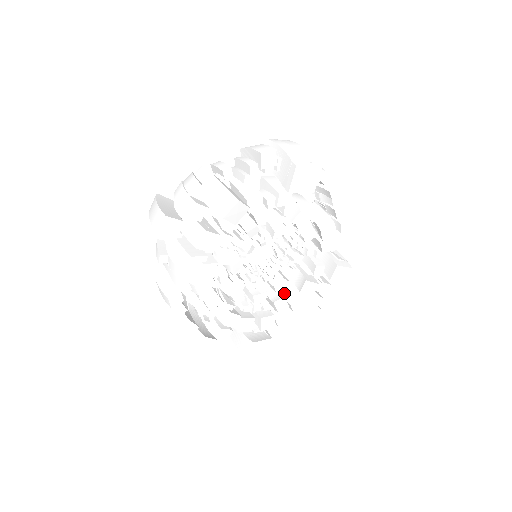
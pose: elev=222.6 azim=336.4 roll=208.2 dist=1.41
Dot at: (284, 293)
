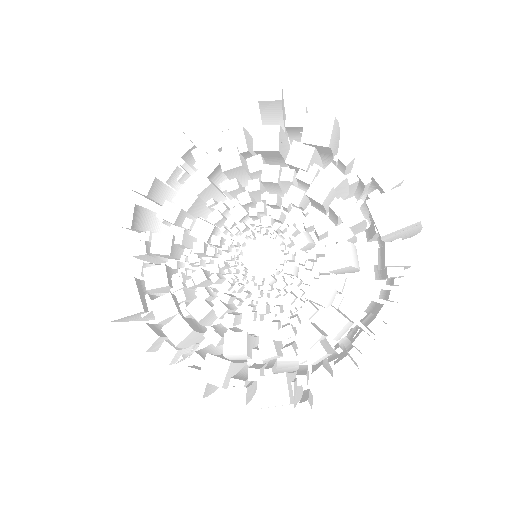
Dot at: (211, 336)
